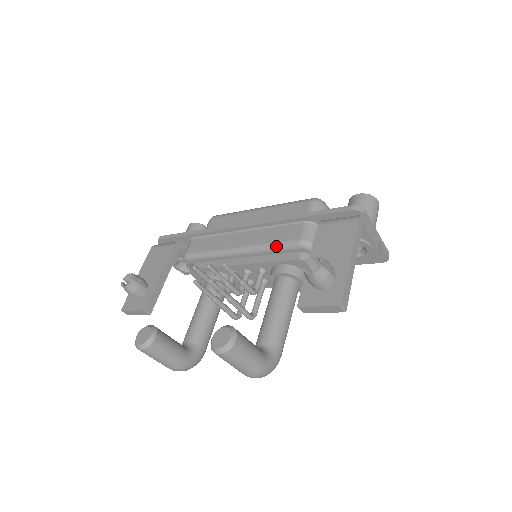
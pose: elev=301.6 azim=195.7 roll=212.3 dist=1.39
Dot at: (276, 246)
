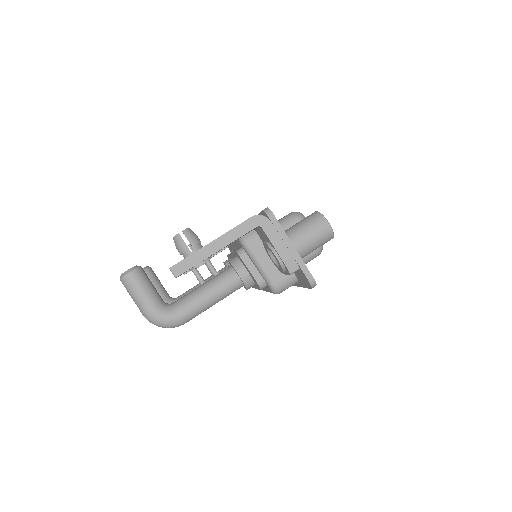
Dot at: occluded
